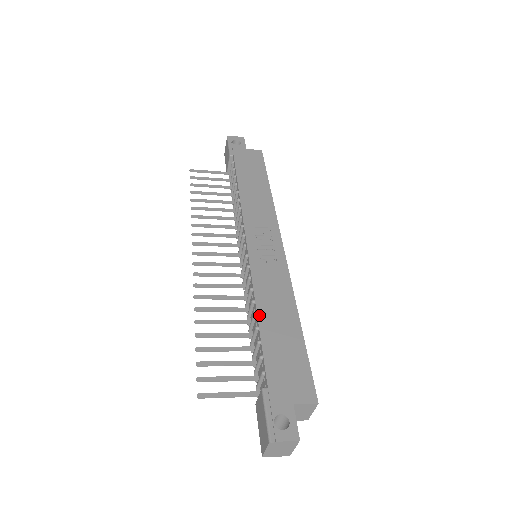
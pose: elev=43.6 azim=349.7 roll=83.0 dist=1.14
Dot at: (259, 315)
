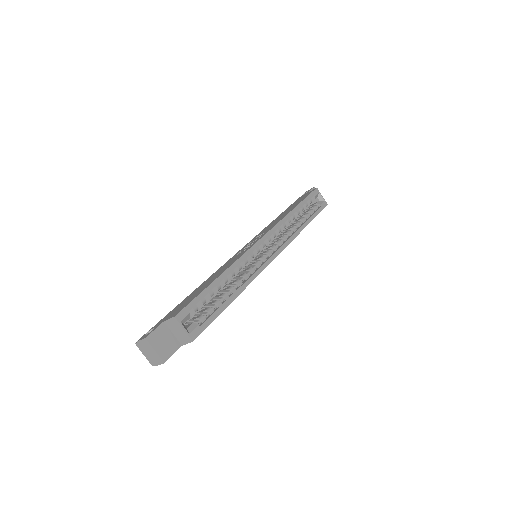
Dot at: (203, 283)
